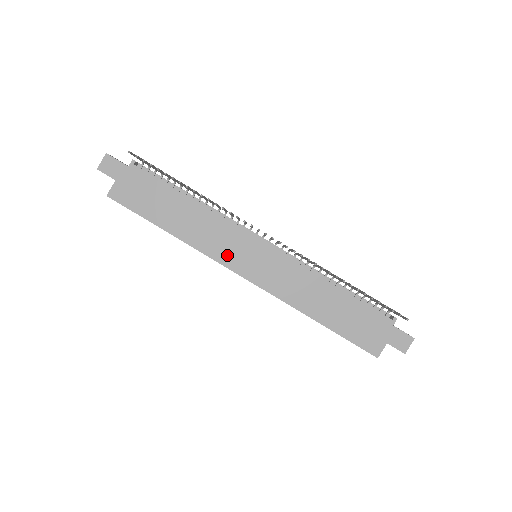
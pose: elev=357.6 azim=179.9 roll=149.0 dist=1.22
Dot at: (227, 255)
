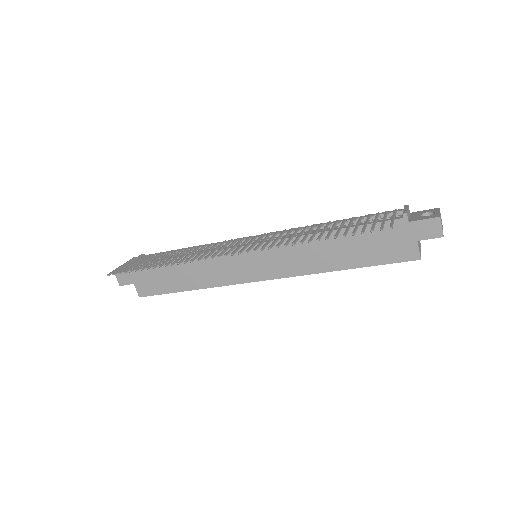
Dot at: (235, 275)
